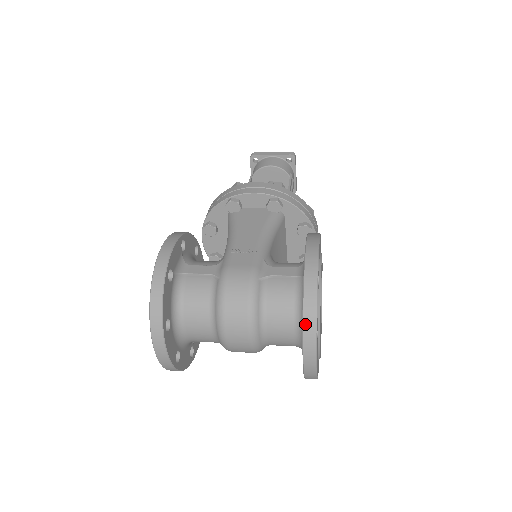
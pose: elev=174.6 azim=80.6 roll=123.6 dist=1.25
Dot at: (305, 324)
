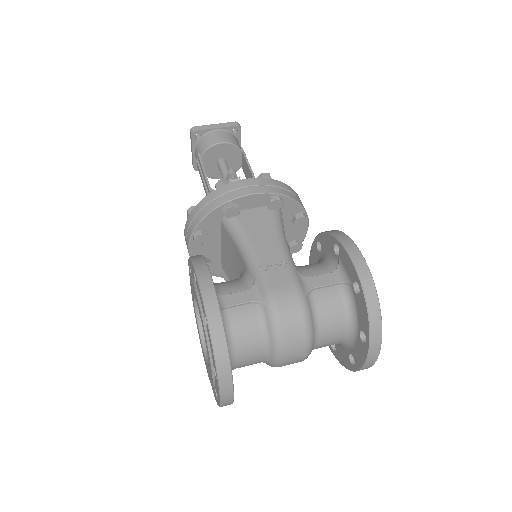
Dot at: (372, 333)
